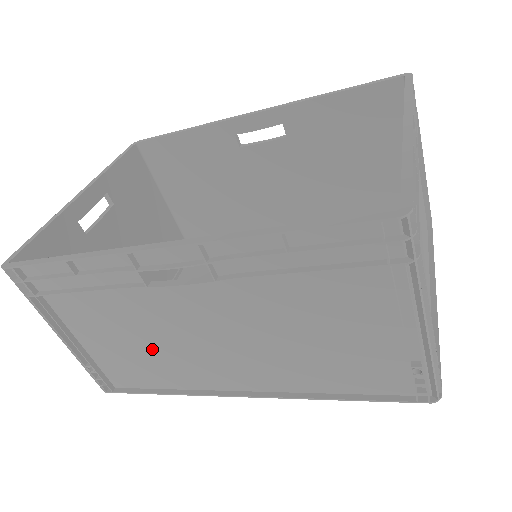
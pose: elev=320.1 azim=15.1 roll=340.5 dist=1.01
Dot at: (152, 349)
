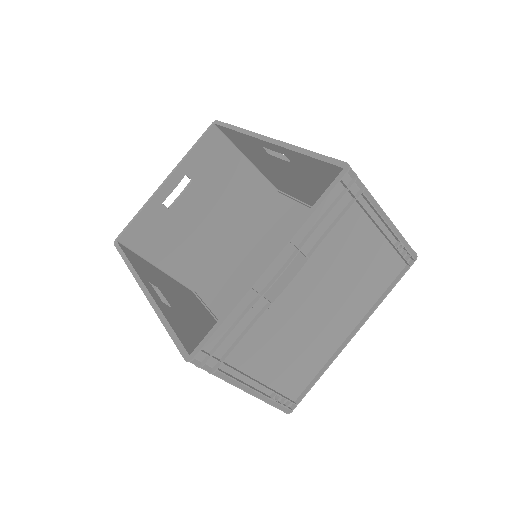
Dot at: (186, 300)
